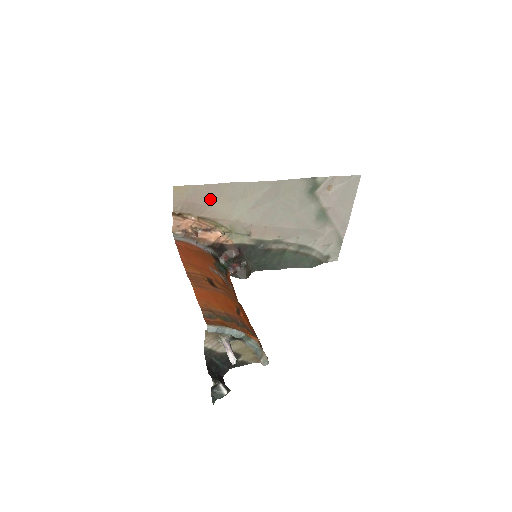
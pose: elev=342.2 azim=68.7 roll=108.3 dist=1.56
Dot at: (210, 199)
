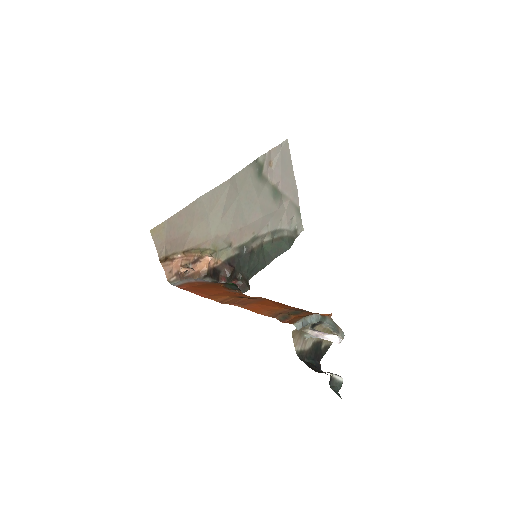
Dot at: (186, 227)
